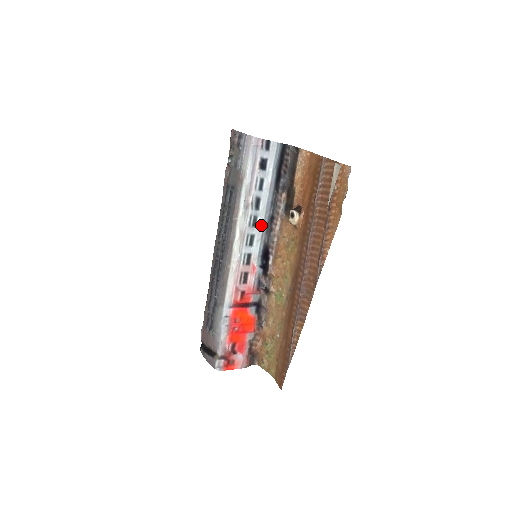
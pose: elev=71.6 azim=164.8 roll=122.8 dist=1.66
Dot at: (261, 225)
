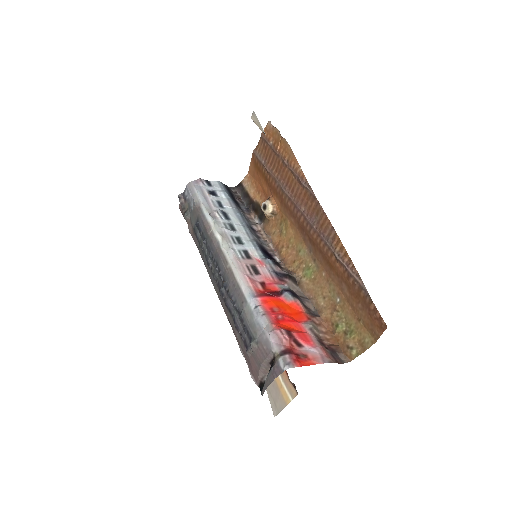
Dot at: (241, 229)
